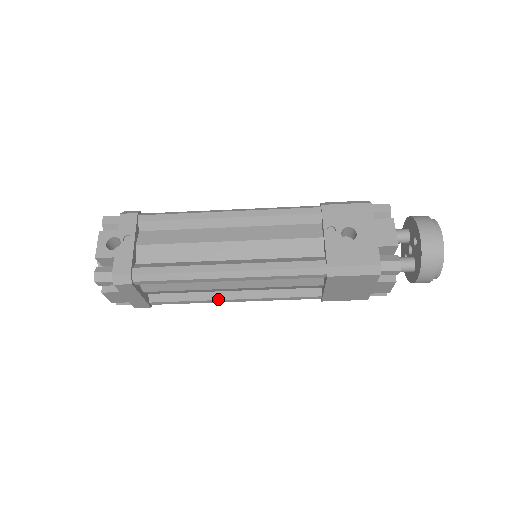
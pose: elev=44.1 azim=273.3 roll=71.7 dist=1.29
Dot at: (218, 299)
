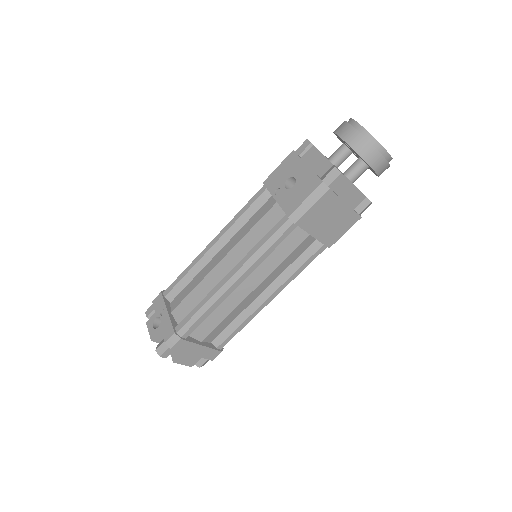
Dot at: (257, 308)
